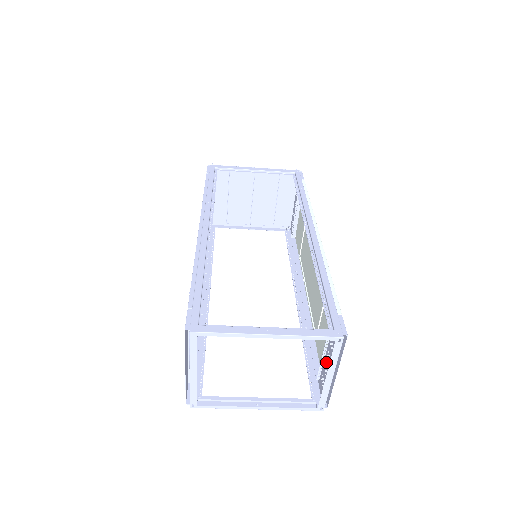
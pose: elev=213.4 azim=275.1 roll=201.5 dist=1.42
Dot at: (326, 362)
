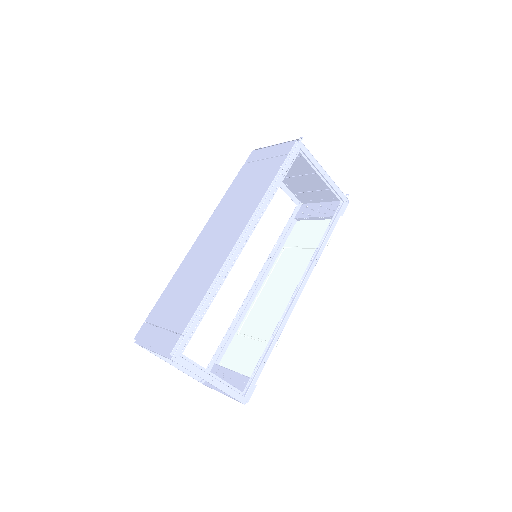
Dot at: (228, 375)
